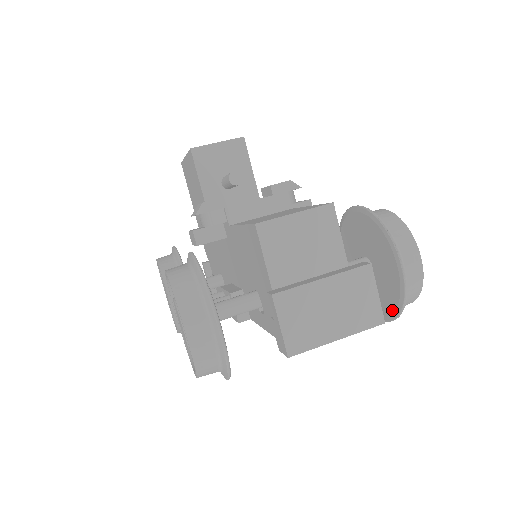
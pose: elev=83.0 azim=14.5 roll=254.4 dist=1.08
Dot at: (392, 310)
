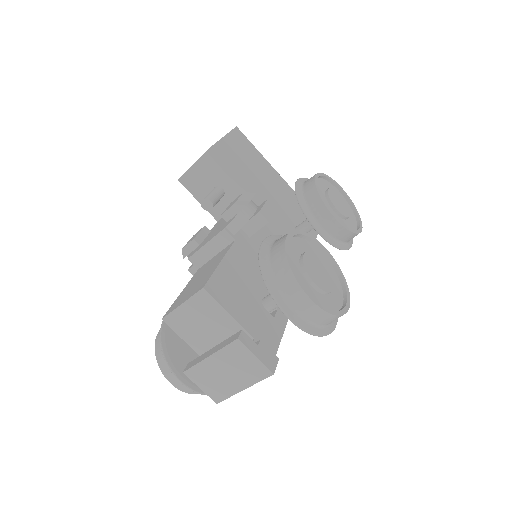
Dot at: occluded
